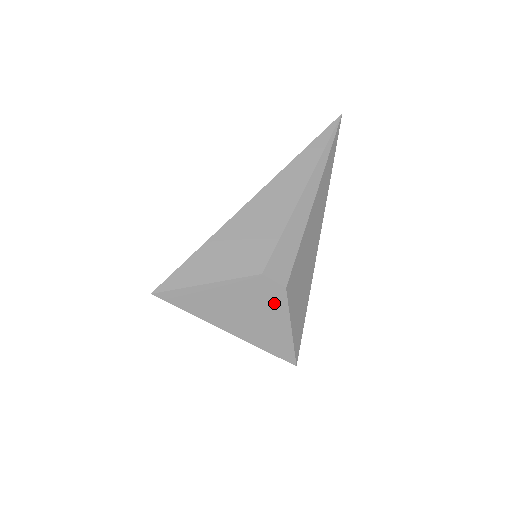
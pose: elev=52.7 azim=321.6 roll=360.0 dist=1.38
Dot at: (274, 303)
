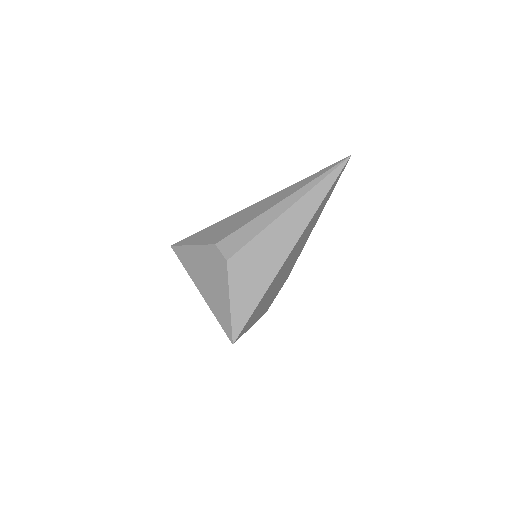
Dot at: (221, 273)
